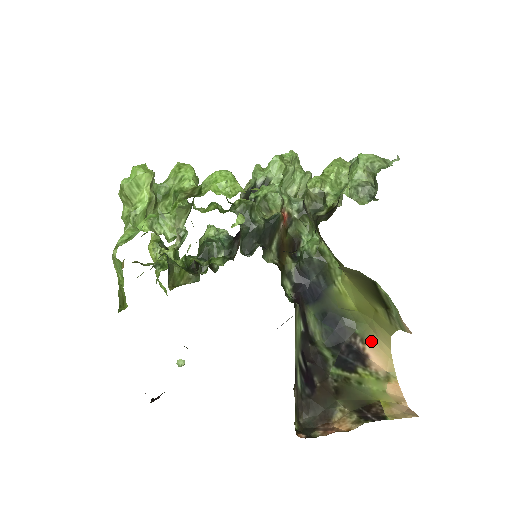
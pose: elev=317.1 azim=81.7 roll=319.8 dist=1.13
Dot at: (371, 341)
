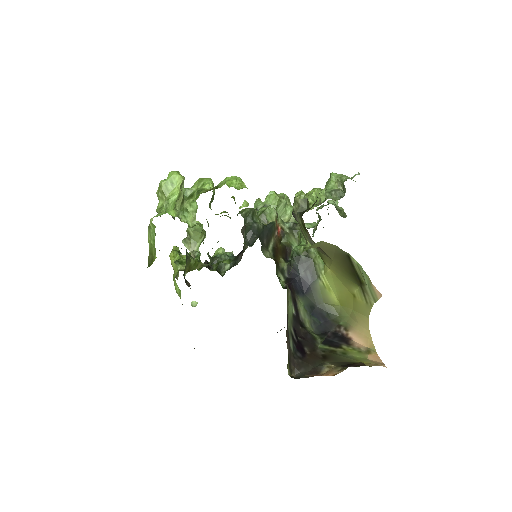
Dot at: (353, 328)
